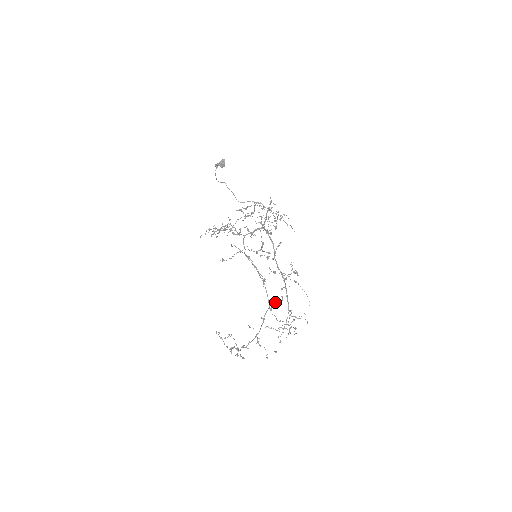
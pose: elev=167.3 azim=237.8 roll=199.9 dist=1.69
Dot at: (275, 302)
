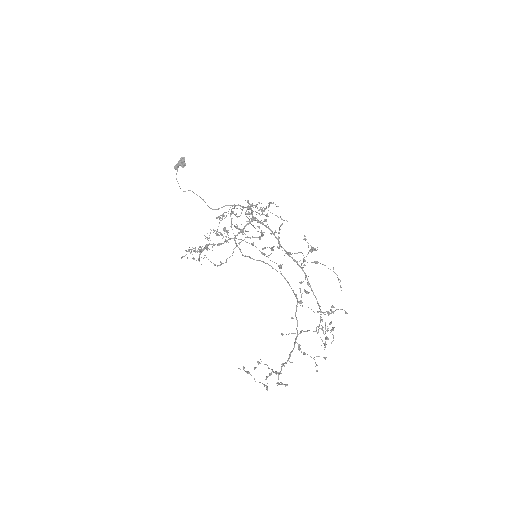
Dot at: (302, 293)
